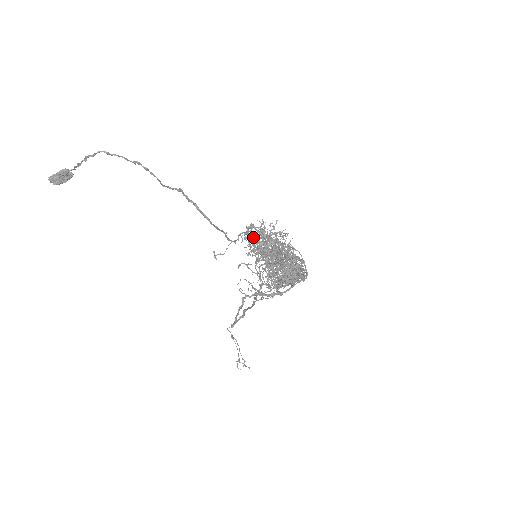
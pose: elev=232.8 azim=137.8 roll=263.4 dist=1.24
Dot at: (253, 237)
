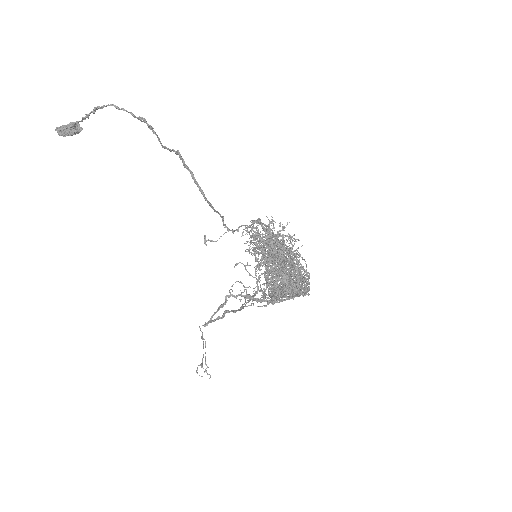
Dot at: (256, 233)
